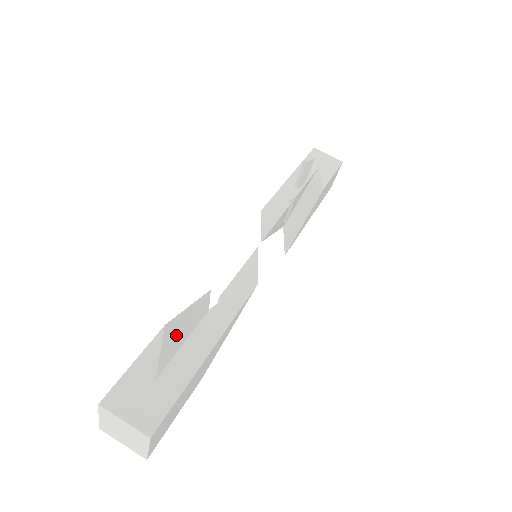
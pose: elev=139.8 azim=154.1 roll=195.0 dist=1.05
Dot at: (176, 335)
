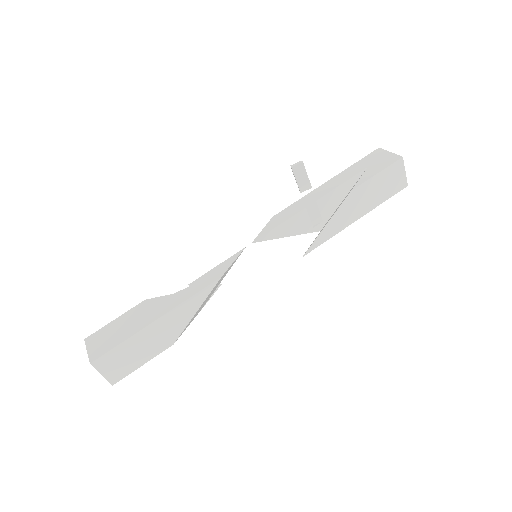
Dot at: occluded
